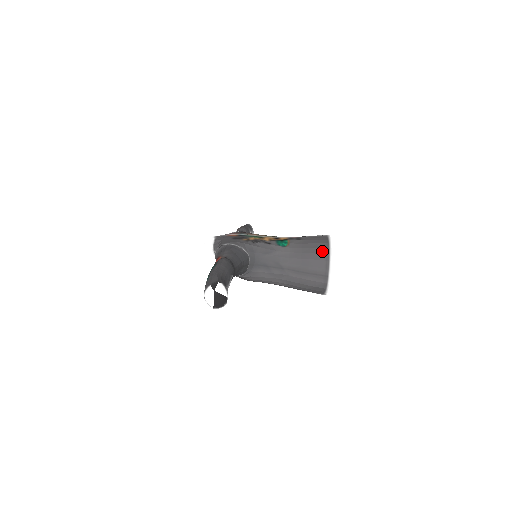
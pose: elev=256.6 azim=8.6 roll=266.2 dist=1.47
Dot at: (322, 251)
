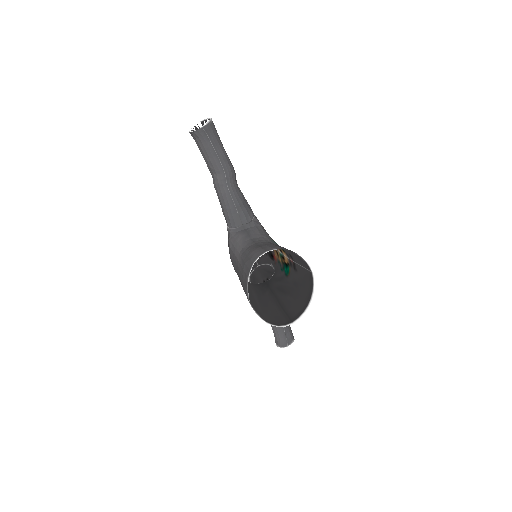
Dot at: occluded
